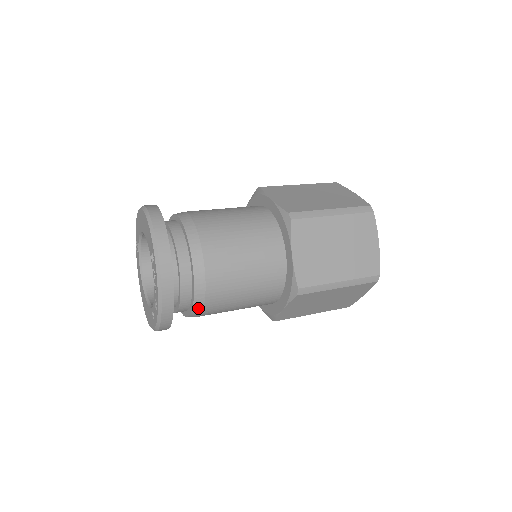
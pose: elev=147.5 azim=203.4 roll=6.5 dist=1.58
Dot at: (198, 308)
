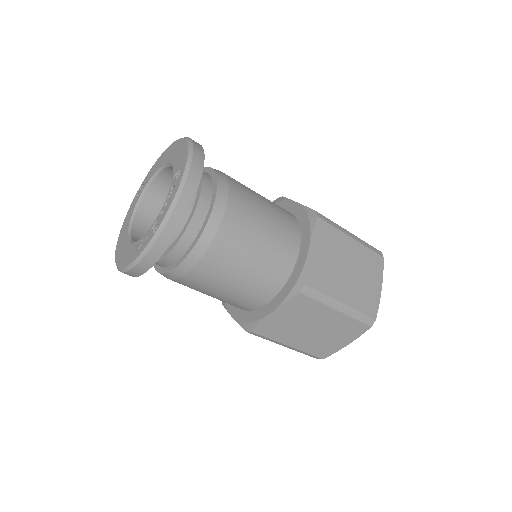
Dot at: (194, 257)
